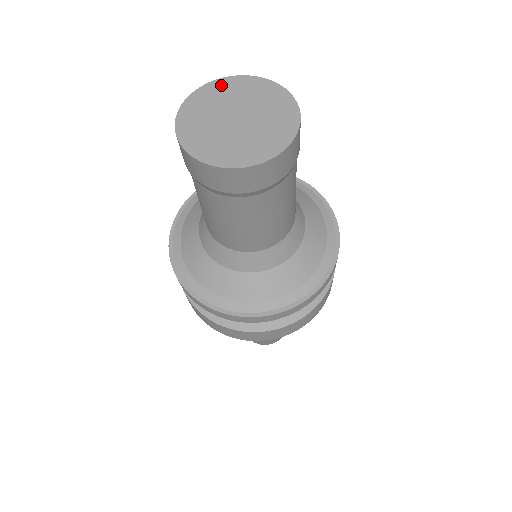
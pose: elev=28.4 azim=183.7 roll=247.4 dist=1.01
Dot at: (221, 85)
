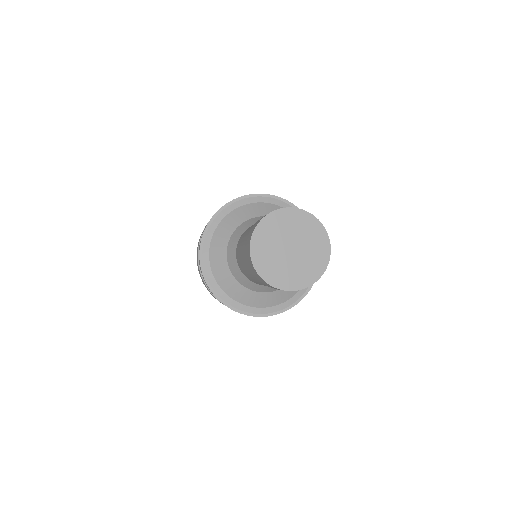
Dot at: (306, 218)
